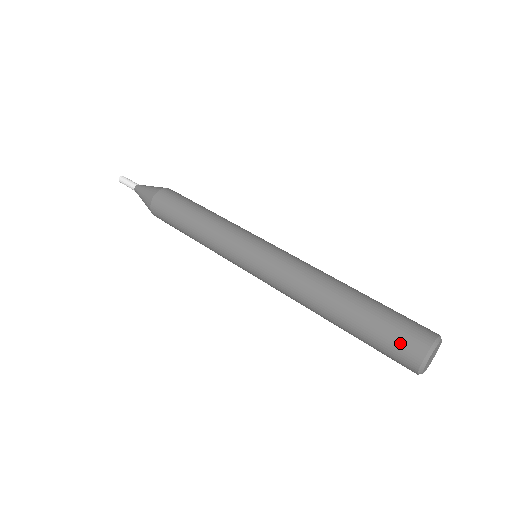
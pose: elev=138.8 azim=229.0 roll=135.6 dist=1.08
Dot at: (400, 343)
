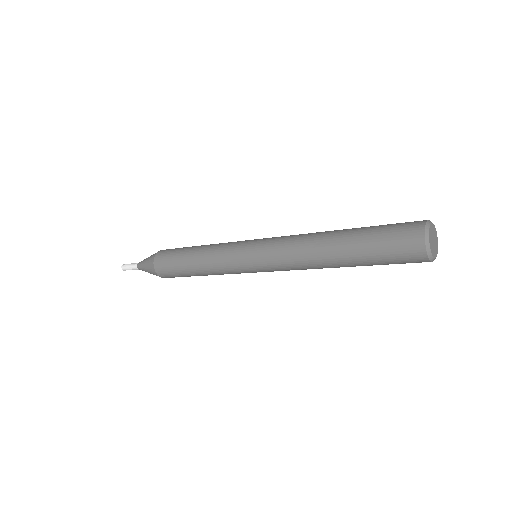
Dot at: (403, 223)
